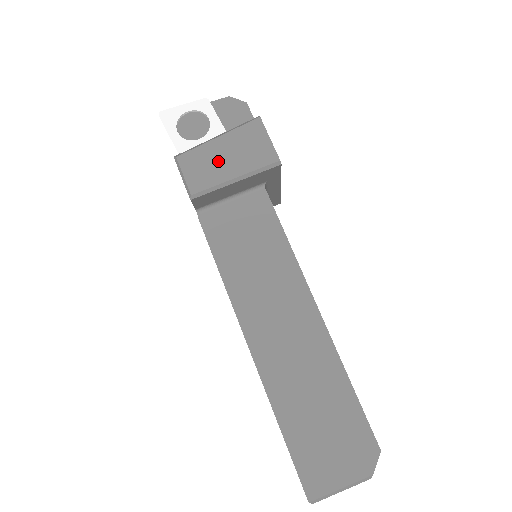
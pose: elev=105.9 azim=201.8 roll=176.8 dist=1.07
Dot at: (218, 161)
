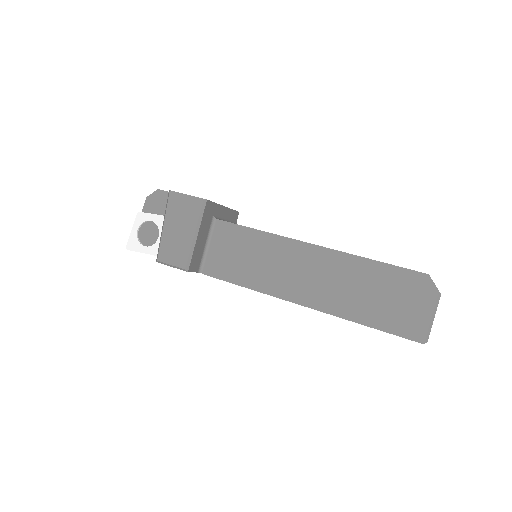
Dot at: (177, 237)
